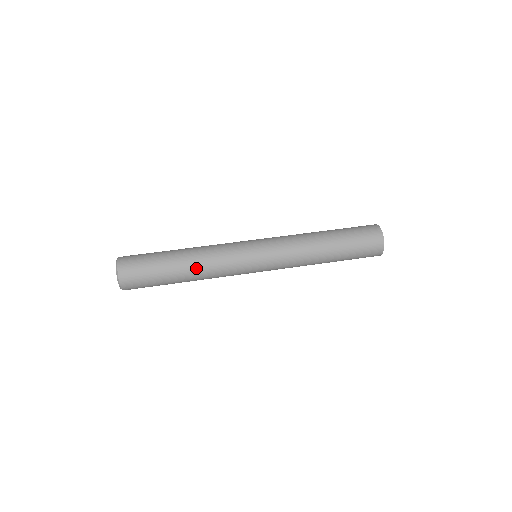
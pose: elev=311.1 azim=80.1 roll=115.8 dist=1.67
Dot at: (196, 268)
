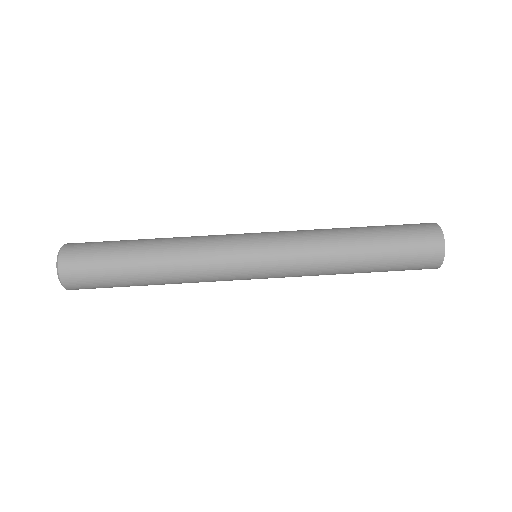
Dot at: (171, 283)
